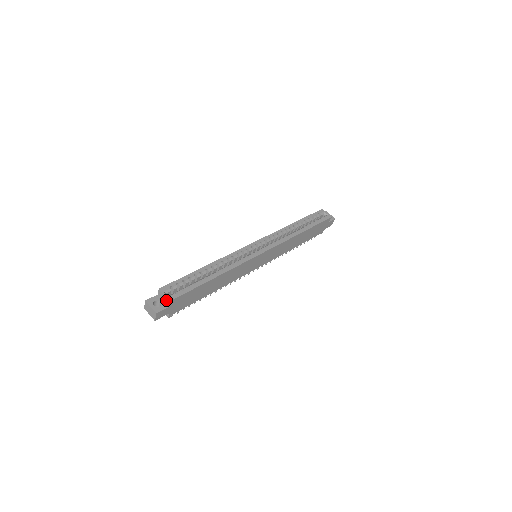
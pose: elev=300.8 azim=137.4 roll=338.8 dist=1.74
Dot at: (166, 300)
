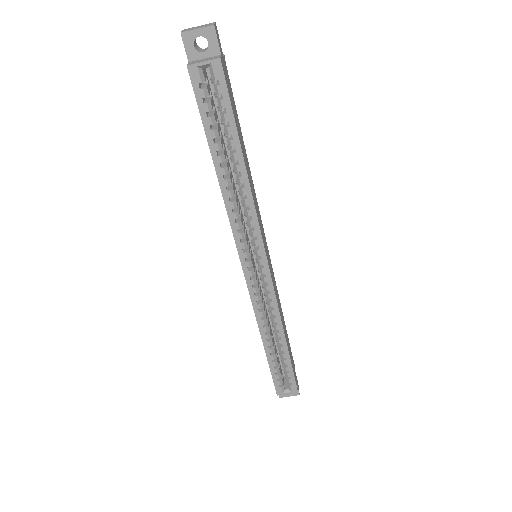
Dot at: (292, 390)
